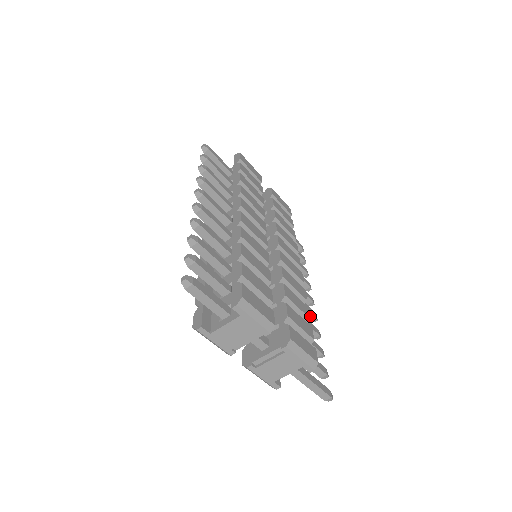
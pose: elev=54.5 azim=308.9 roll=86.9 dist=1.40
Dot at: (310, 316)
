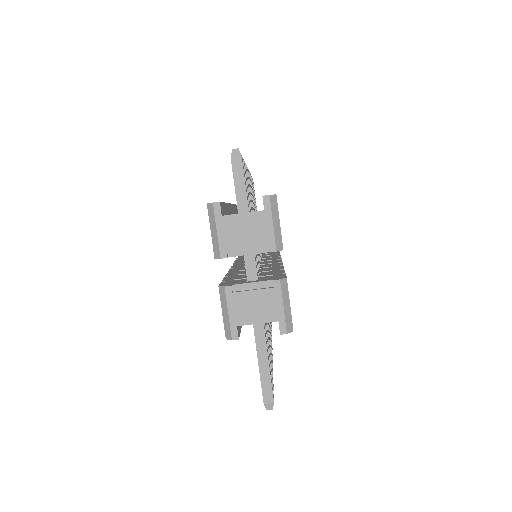
Dot at: occluded
